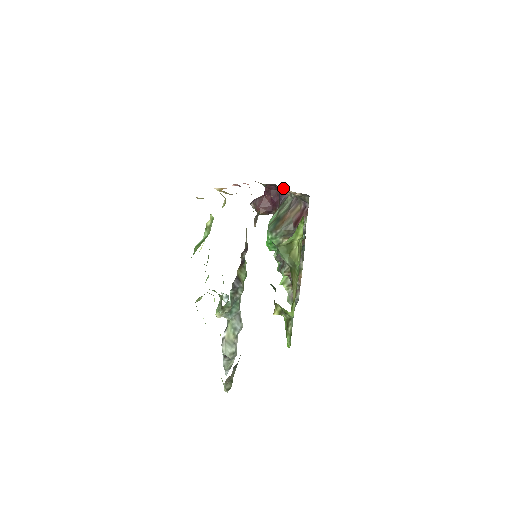
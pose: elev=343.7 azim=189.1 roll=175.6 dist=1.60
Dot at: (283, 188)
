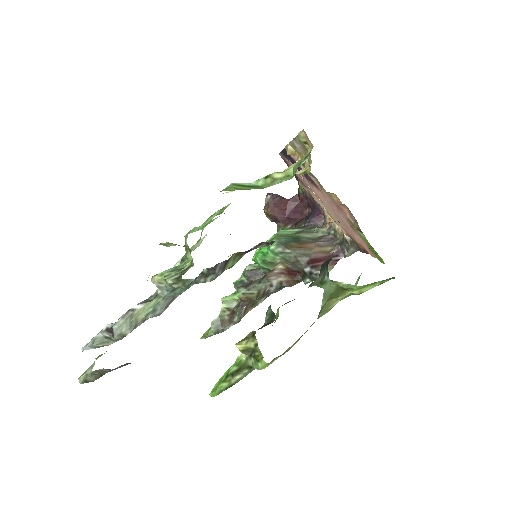
Dot at: (323, 214)
